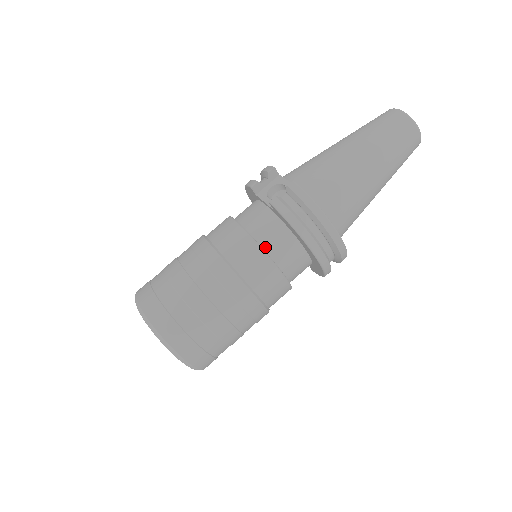
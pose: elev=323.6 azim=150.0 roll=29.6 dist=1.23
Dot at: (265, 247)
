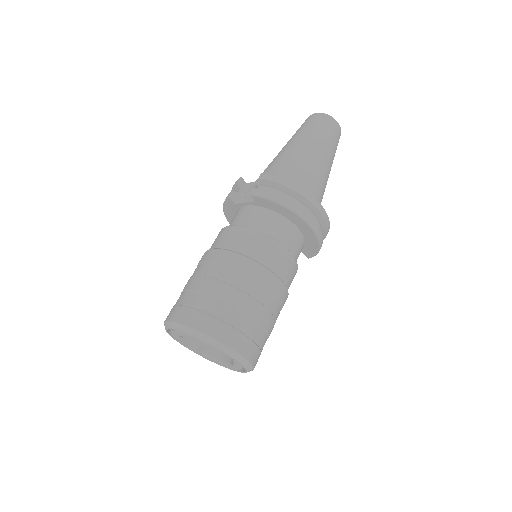
Dot at: (261, 232)
